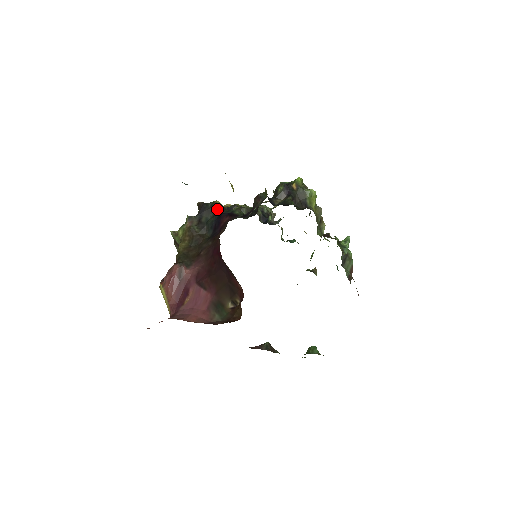
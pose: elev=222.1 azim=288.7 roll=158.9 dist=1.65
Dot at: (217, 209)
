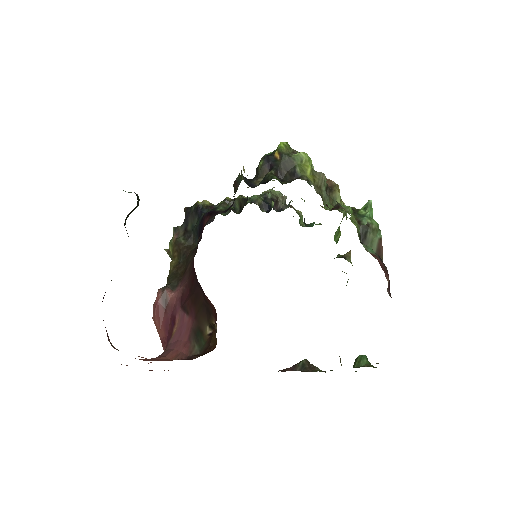
Dot at: (200, 210)
